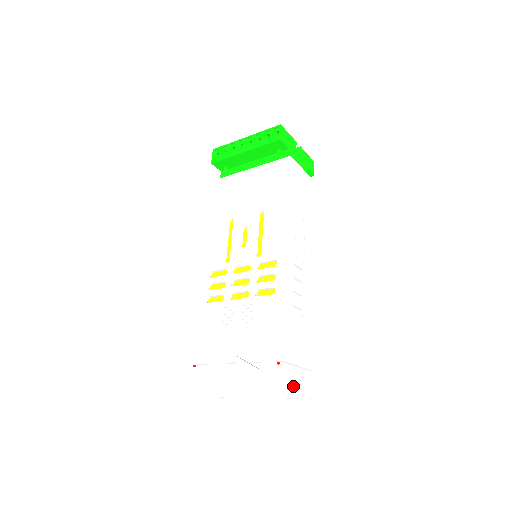
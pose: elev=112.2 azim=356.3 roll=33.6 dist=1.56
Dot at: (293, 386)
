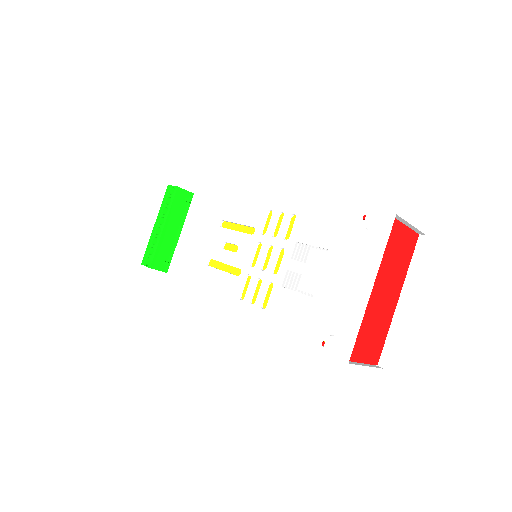
Dot at: (398, 218)
